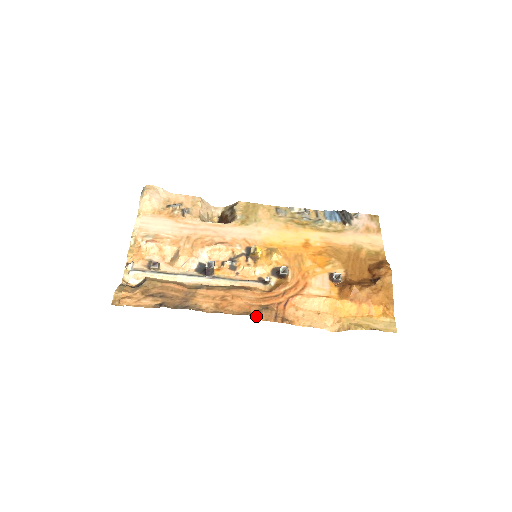
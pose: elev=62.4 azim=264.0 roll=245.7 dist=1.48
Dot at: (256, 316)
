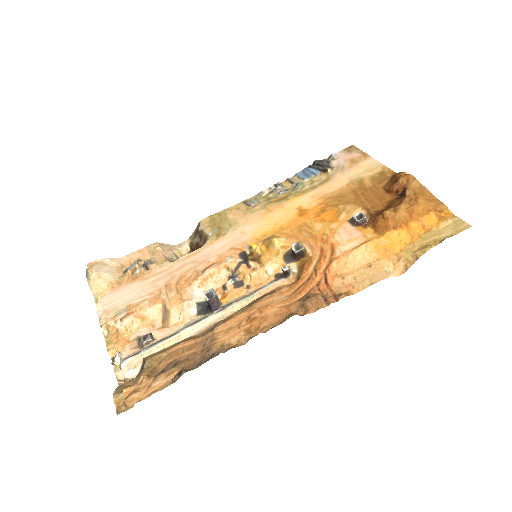
Dot at: (302, 313)
